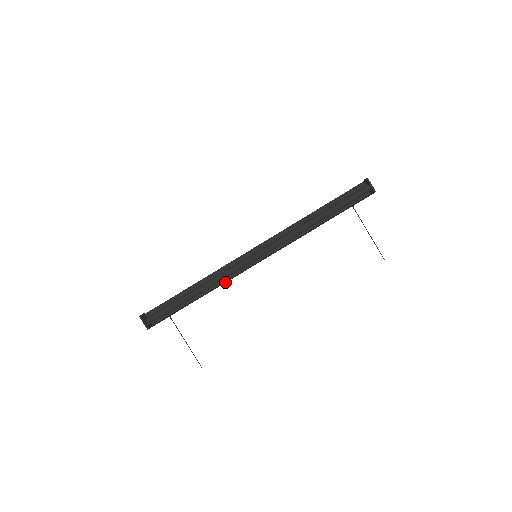
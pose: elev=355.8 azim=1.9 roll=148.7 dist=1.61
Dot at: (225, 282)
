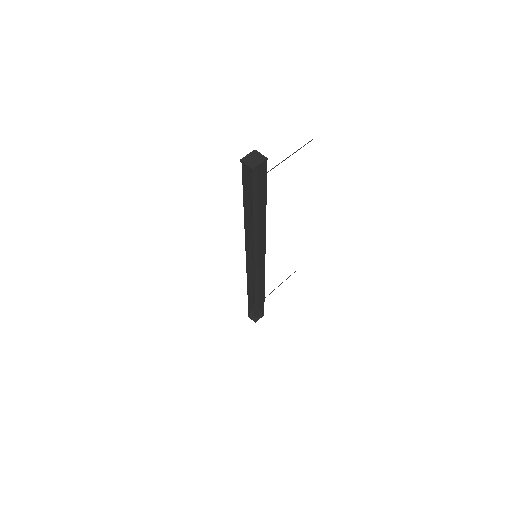
Dot at: (262, 275)
